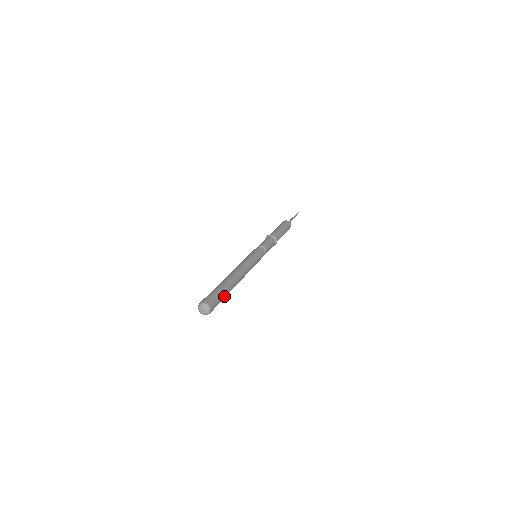
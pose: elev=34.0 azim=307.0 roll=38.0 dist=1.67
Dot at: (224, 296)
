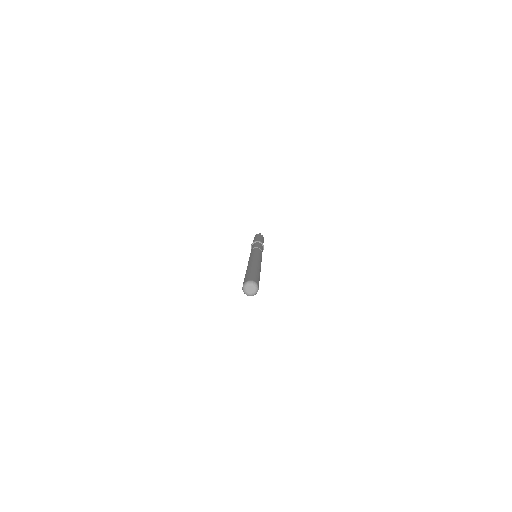
Dot at: occluded
